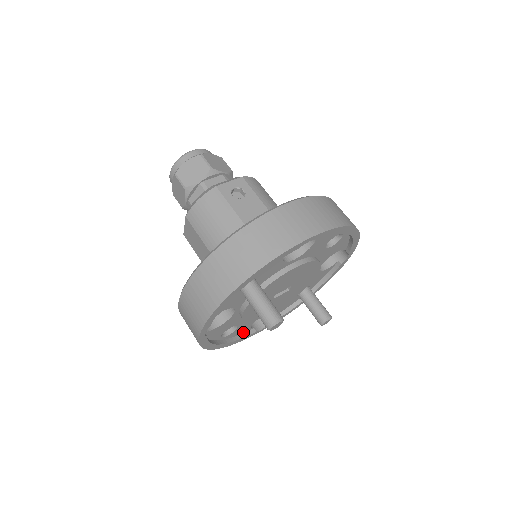
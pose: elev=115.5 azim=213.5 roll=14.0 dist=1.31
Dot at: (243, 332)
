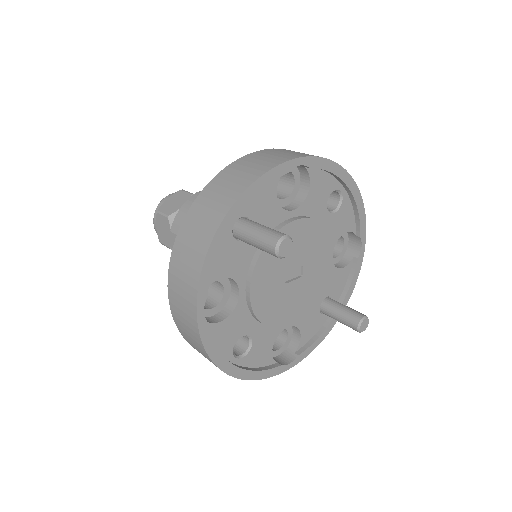
Dot at: (264, 365)
